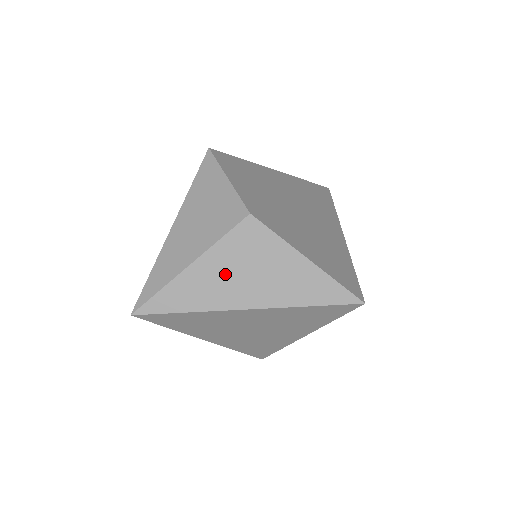
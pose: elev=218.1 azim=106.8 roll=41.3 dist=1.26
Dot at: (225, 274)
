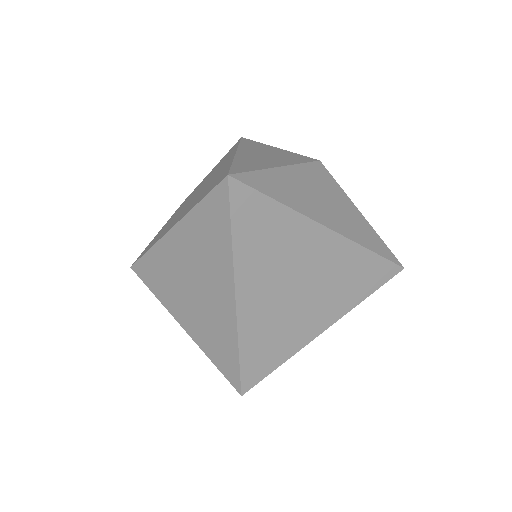
Dot at: (309, 190)
